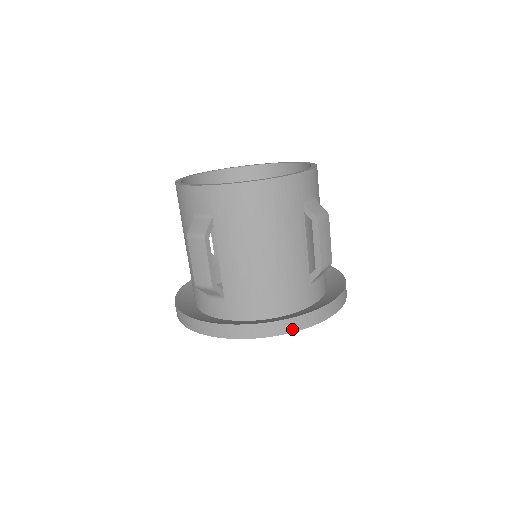
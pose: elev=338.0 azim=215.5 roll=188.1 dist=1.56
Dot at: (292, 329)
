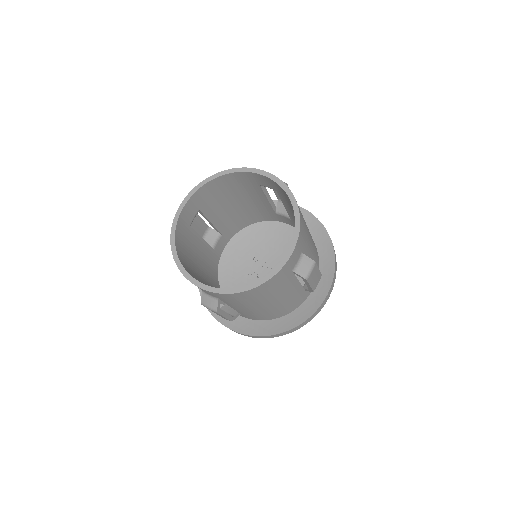
Dot at: occluded
